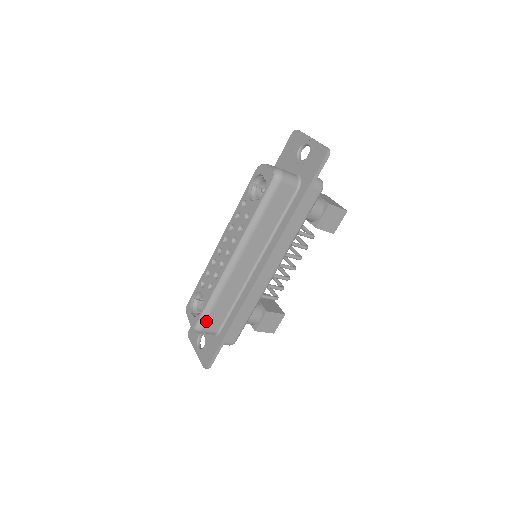
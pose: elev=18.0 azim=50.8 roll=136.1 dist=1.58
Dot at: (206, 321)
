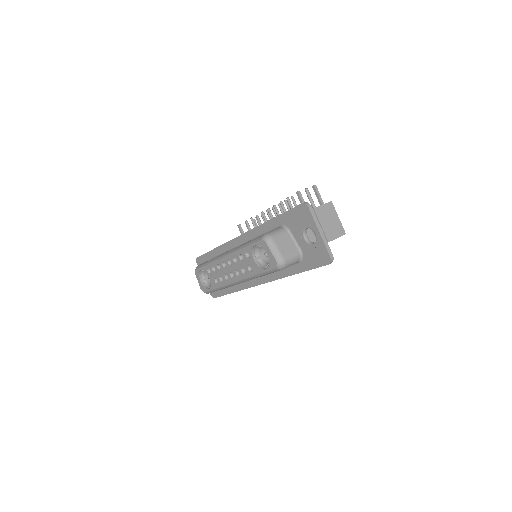
Dot at: occluded
